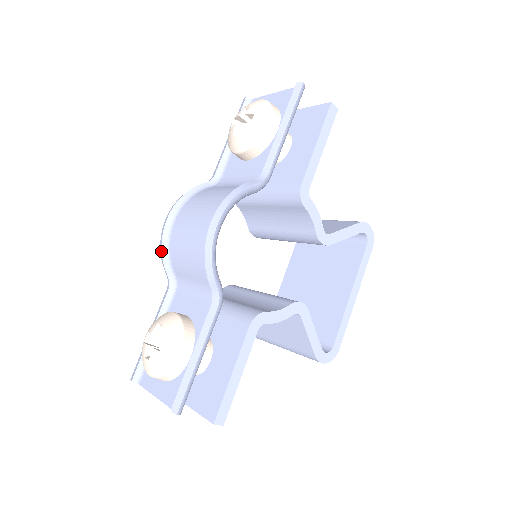
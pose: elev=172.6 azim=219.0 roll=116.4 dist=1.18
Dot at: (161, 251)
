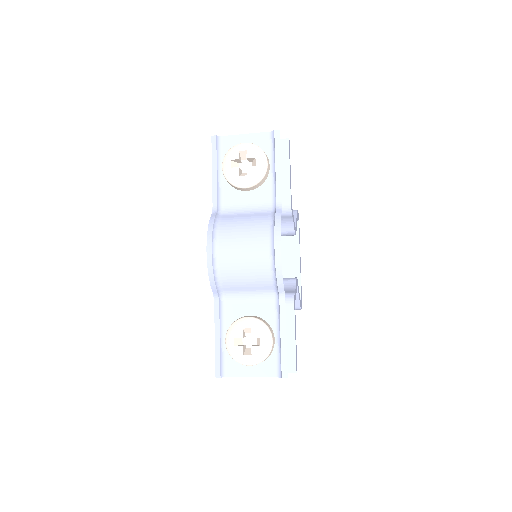
Dot at: (213, 277)
